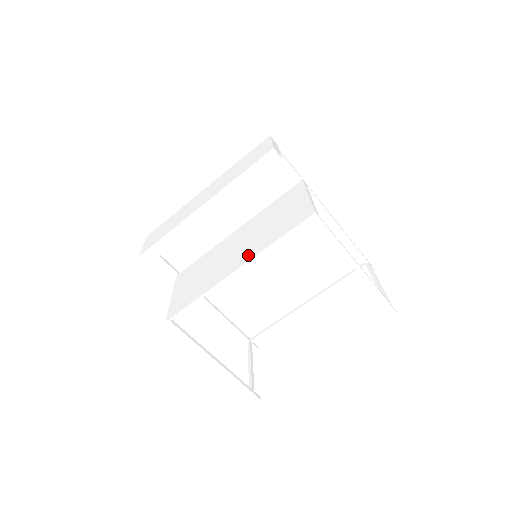
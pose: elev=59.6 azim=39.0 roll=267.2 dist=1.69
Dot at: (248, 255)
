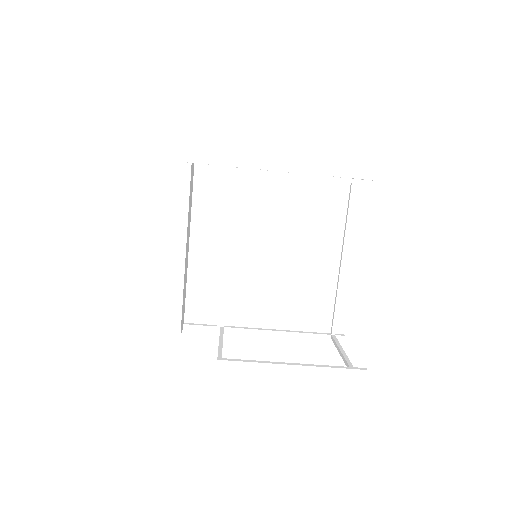
Dot at: occluded
